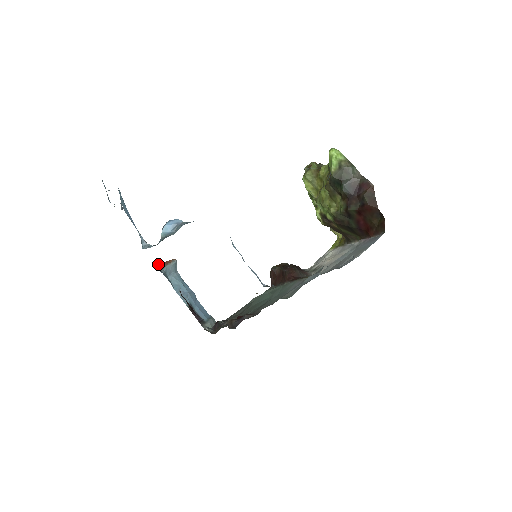
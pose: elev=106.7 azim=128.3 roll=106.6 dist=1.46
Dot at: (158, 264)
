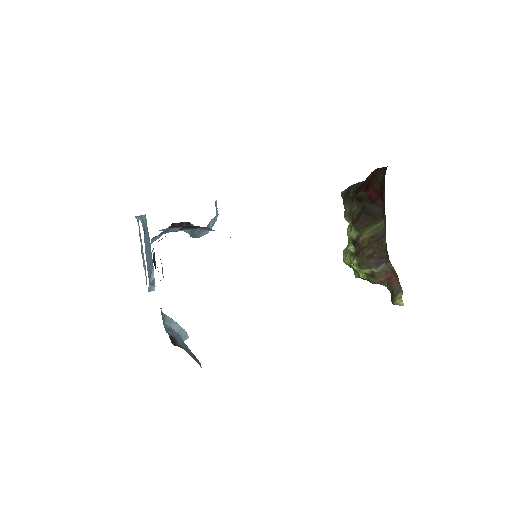
Dot at: occluded
